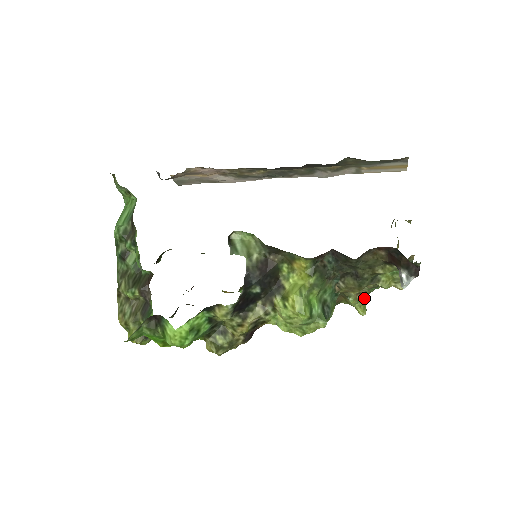
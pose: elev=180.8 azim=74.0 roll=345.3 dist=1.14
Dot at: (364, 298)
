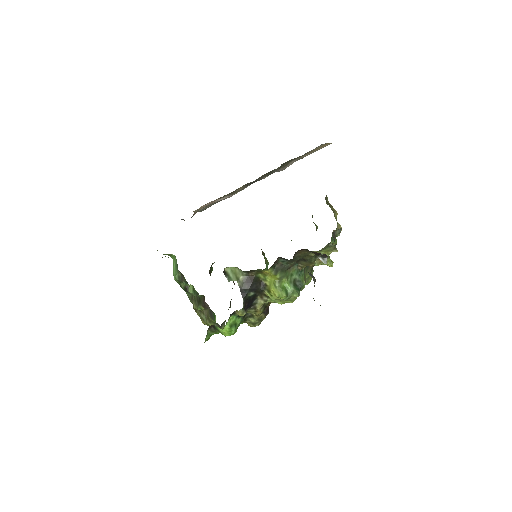
Dot at: occluded
